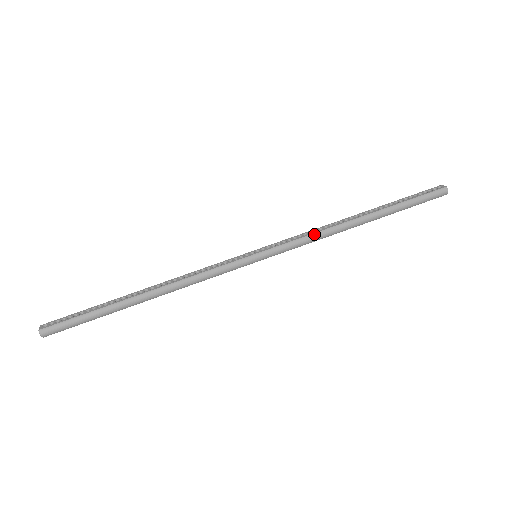
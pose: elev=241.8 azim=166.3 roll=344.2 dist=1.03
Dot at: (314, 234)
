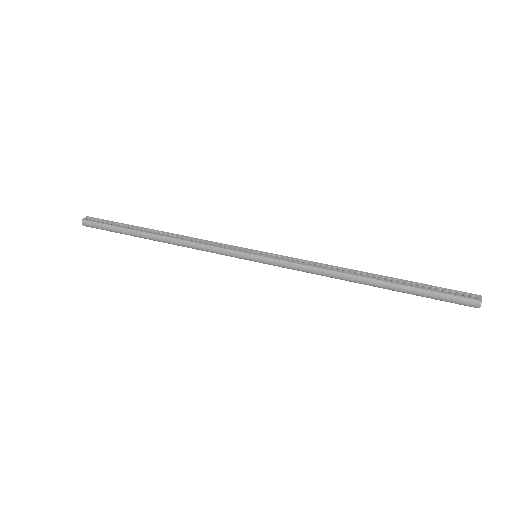
Dot at: (313, 268)
